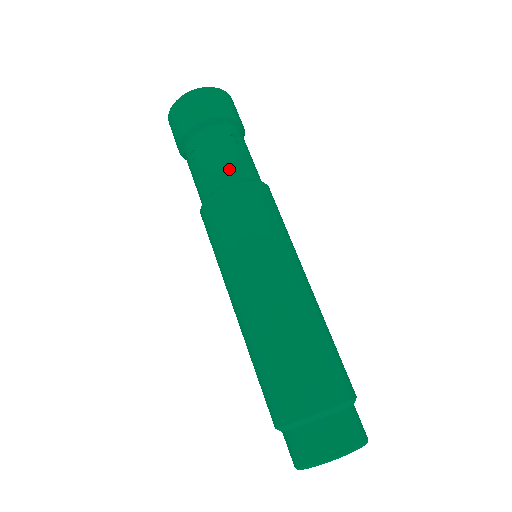
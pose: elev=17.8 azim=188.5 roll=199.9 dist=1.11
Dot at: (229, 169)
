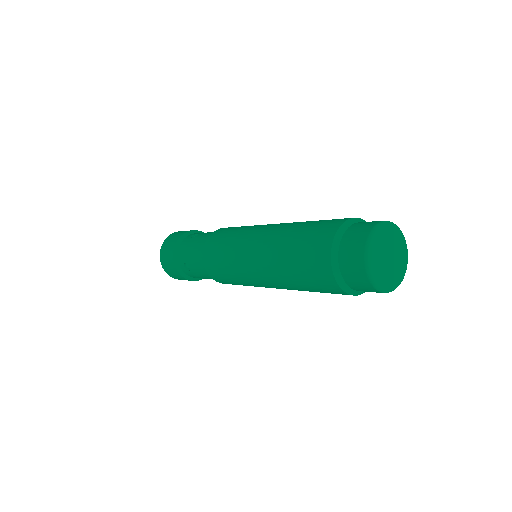
Dot at: (200, 244)
